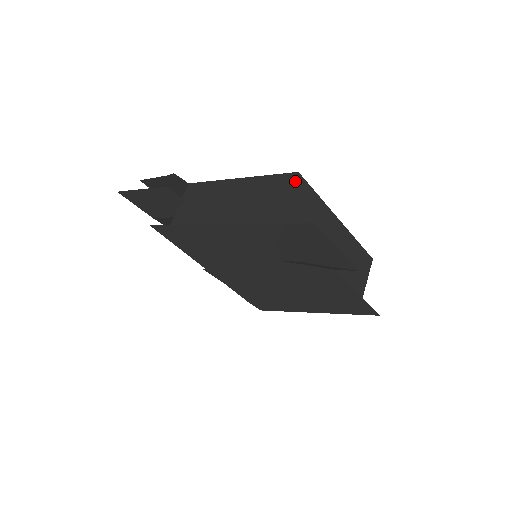
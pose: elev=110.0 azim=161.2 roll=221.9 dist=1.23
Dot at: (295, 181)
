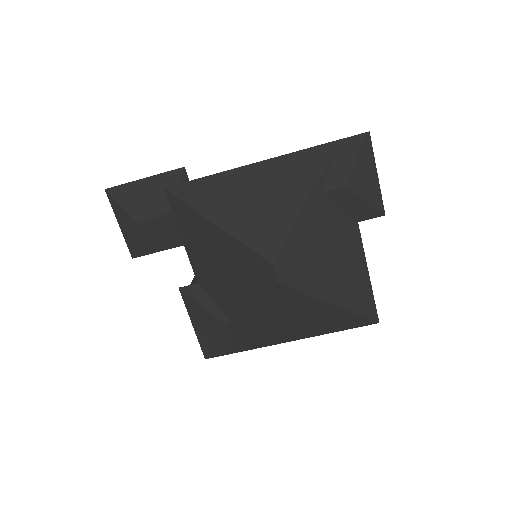
Dot at: occluded
